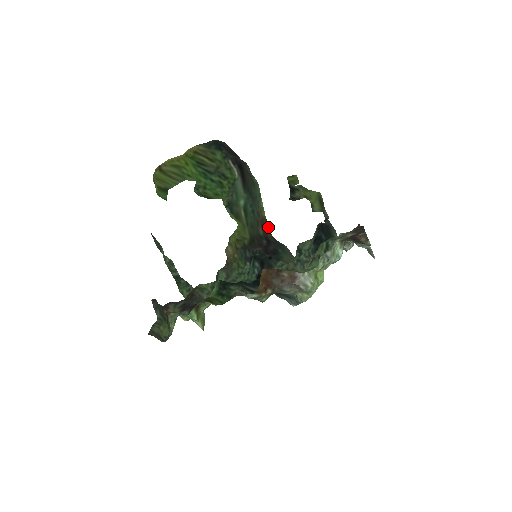
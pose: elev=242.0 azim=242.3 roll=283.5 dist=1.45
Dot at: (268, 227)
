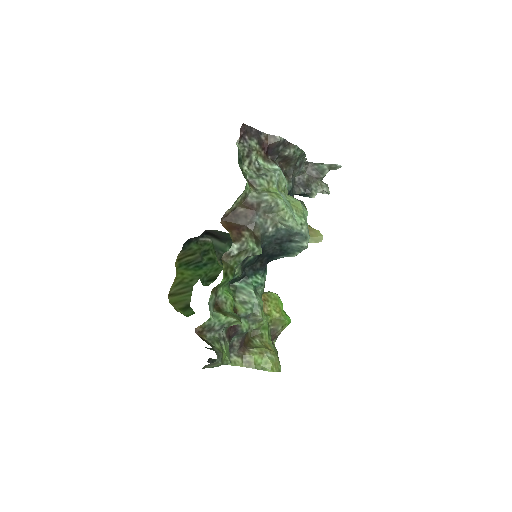
Dot at: occluded
